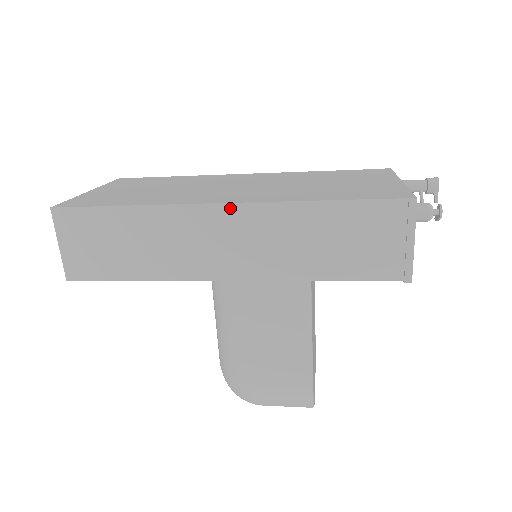
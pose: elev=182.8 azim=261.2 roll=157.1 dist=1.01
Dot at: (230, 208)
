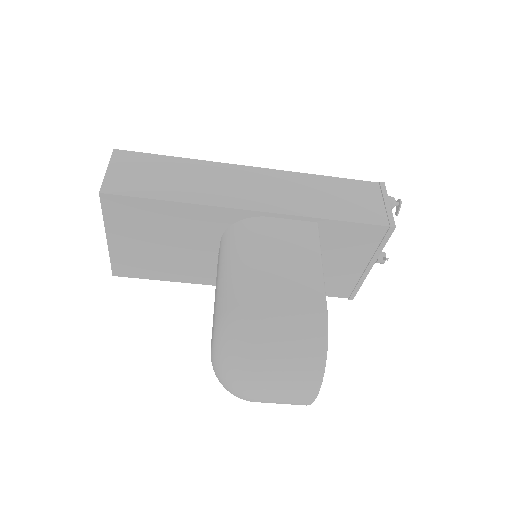
Dot at: (259, 170)
